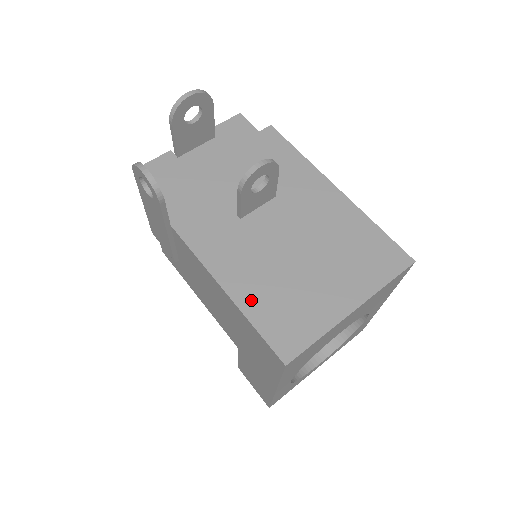
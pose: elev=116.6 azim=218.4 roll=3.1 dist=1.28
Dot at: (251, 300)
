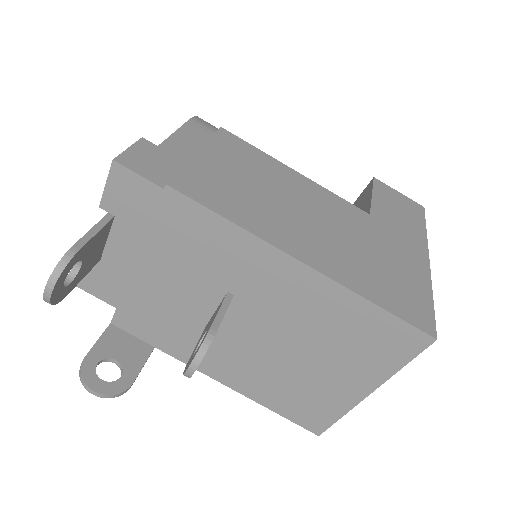
Dot at: (266, 397)
